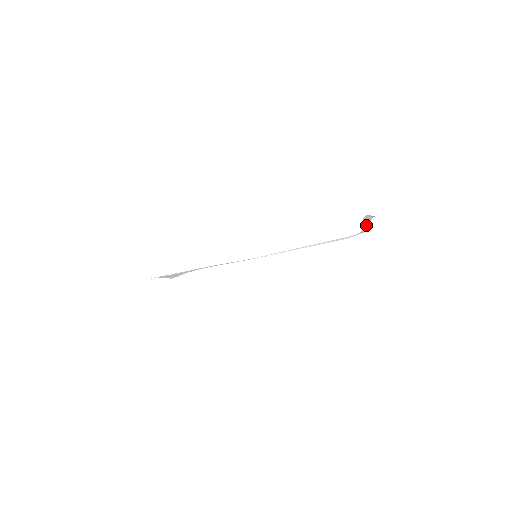
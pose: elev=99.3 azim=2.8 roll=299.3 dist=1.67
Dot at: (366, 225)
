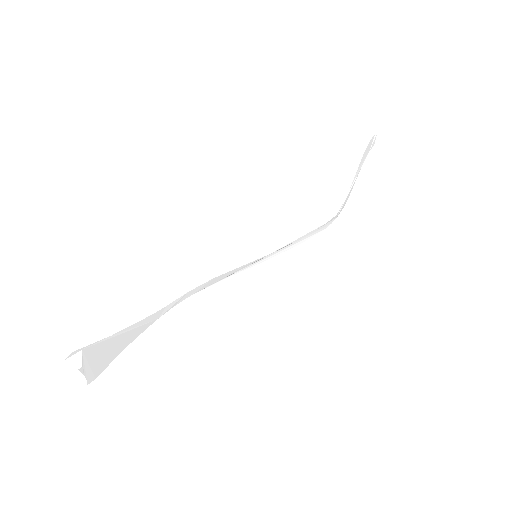
Dot at: (353, 181)
